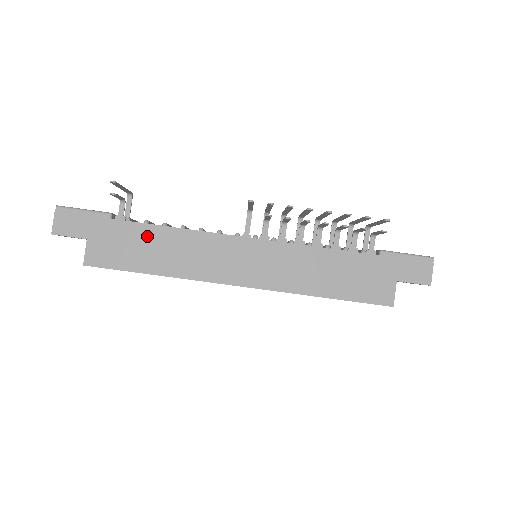
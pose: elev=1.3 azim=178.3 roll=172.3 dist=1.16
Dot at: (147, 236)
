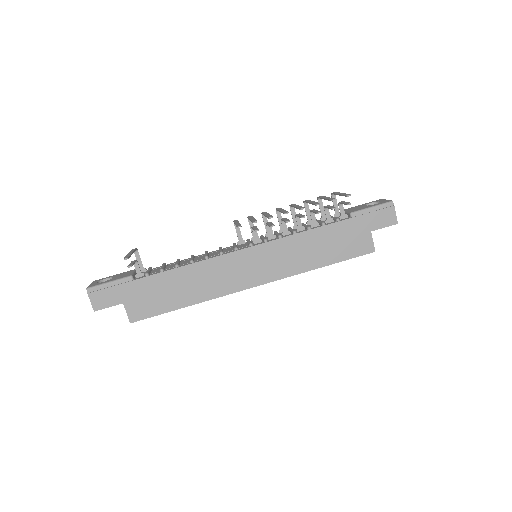
Dot at: (168, 281)
